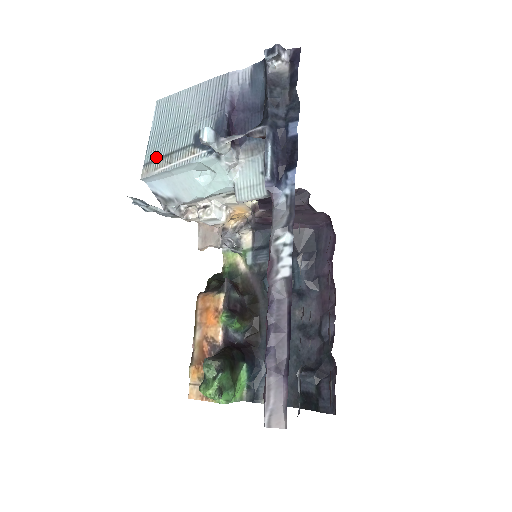
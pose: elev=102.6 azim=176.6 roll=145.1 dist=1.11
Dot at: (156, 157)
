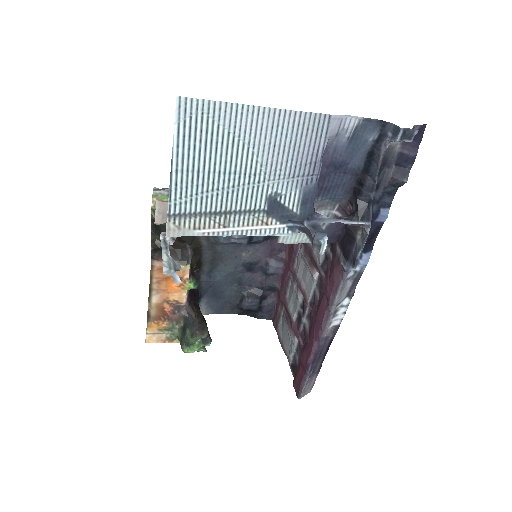
Dot at: (195, 211)
